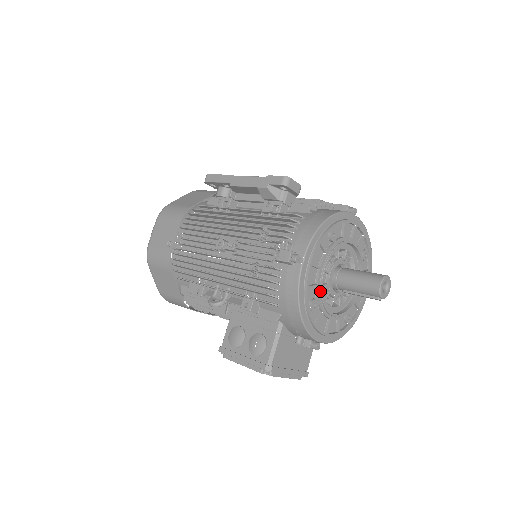
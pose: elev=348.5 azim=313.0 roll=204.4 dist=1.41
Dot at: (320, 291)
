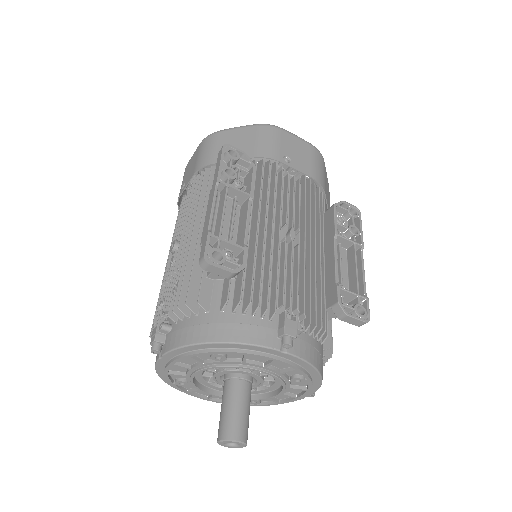
Dot at: (191, 380)
